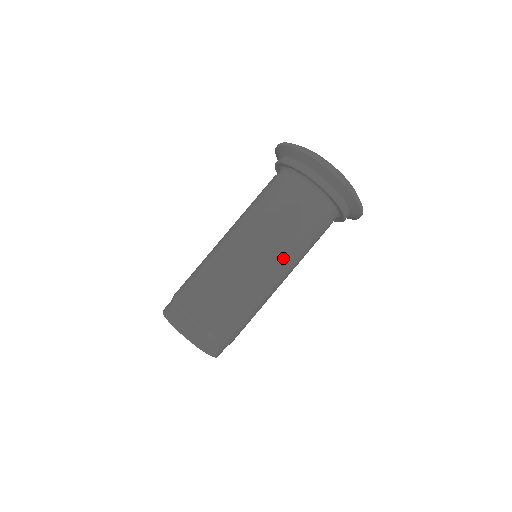
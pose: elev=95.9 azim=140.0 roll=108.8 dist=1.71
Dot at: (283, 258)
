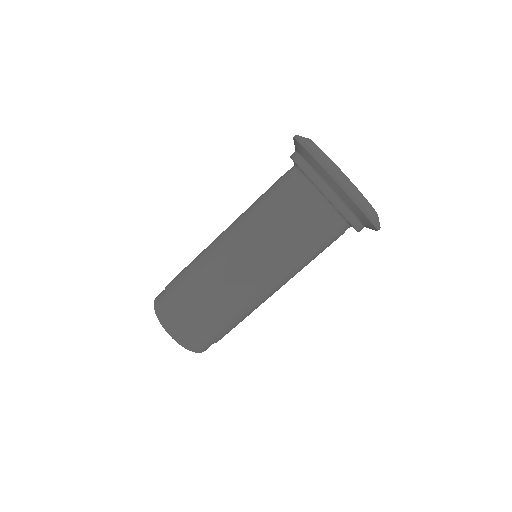
Dot at: (258, 250)
